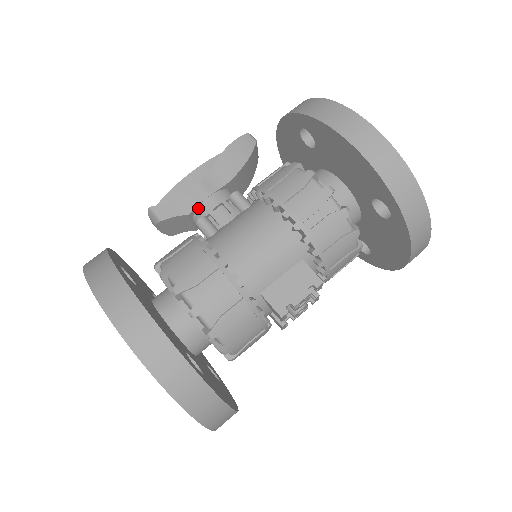
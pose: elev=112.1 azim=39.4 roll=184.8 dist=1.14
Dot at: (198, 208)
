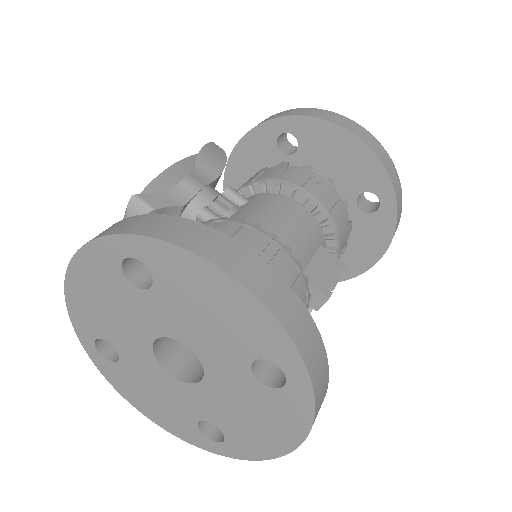
Dot at: (193, 200)
